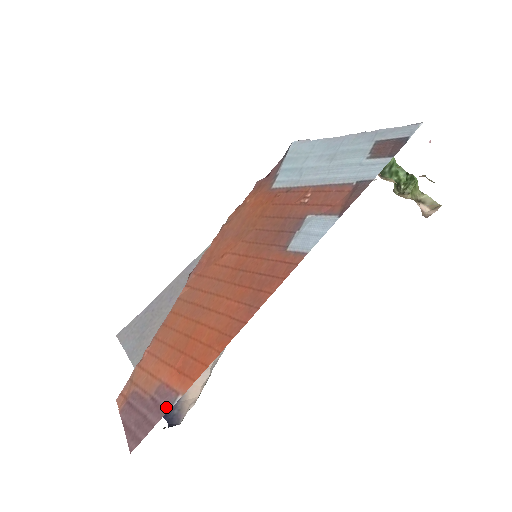
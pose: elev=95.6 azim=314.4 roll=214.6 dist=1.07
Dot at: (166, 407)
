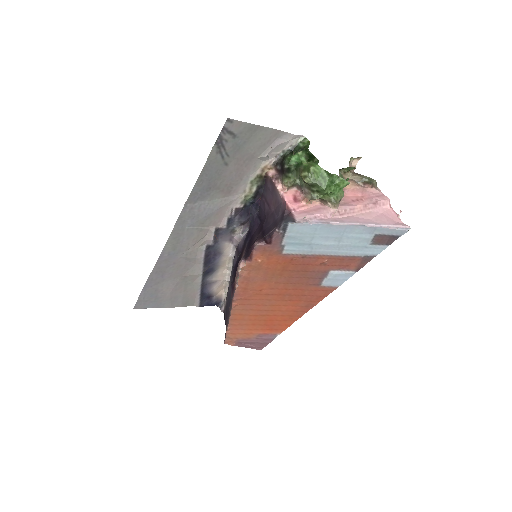
Dot at: (272, 338)
